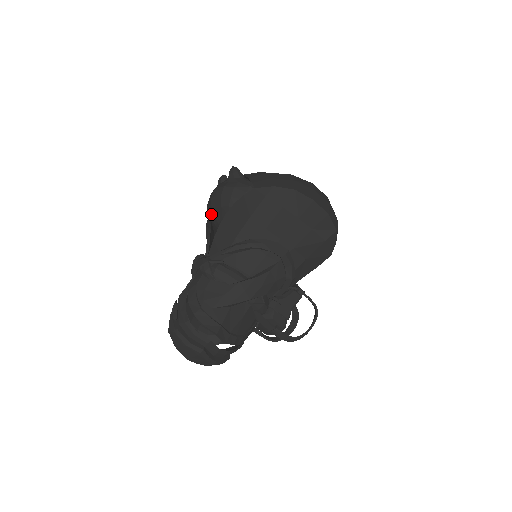
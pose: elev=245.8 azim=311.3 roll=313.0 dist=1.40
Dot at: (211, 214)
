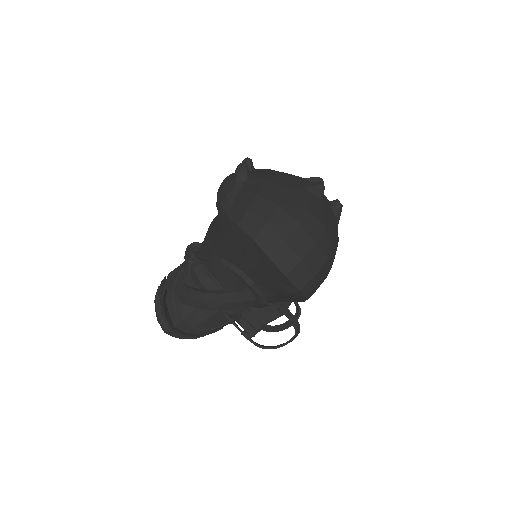
Dot at: occluded
